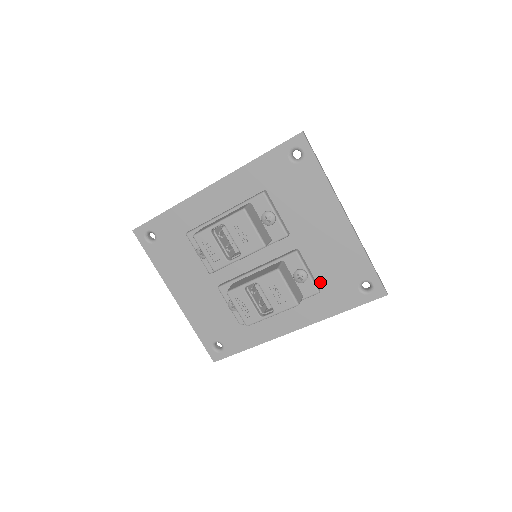
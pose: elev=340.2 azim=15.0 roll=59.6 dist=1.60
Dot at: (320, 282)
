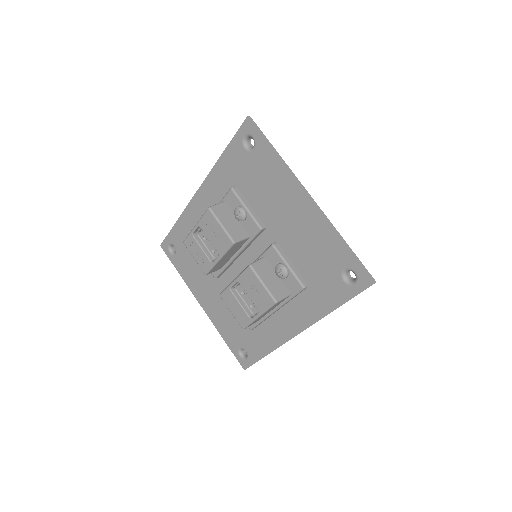
Dot at: (305, 276)
